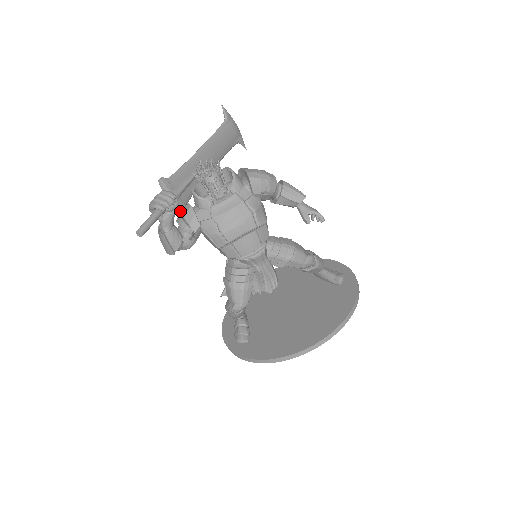
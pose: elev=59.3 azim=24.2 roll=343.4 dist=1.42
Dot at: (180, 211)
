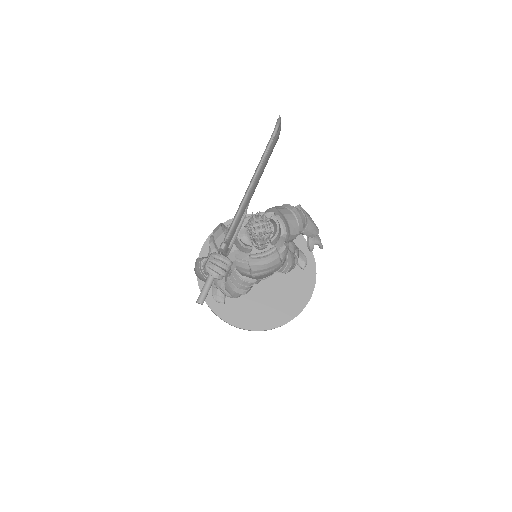
Dot at: occluded
